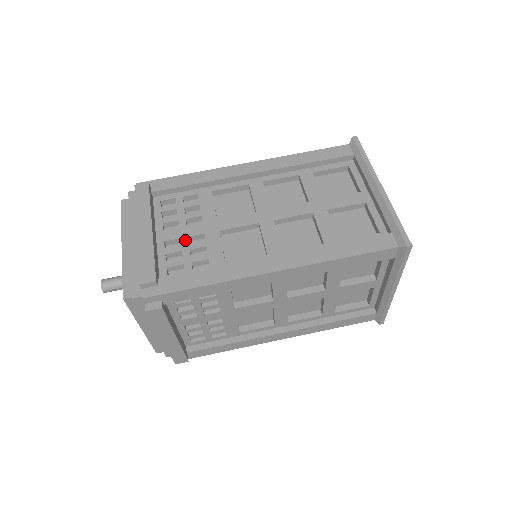
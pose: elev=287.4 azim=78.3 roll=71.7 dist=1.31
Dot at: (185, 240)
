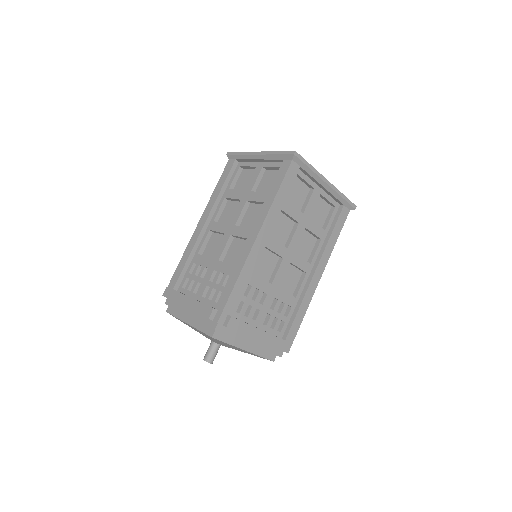
Dot at: (209, 283)
